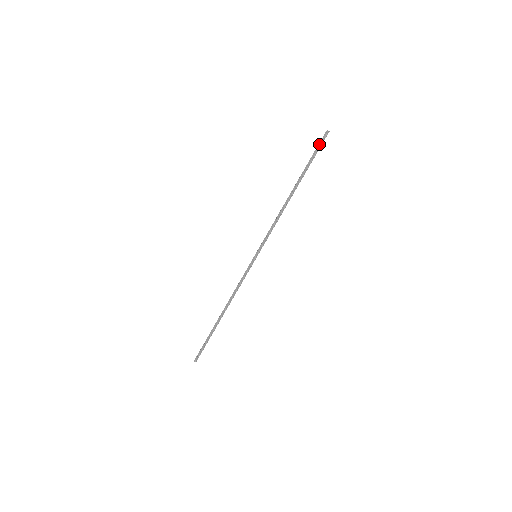
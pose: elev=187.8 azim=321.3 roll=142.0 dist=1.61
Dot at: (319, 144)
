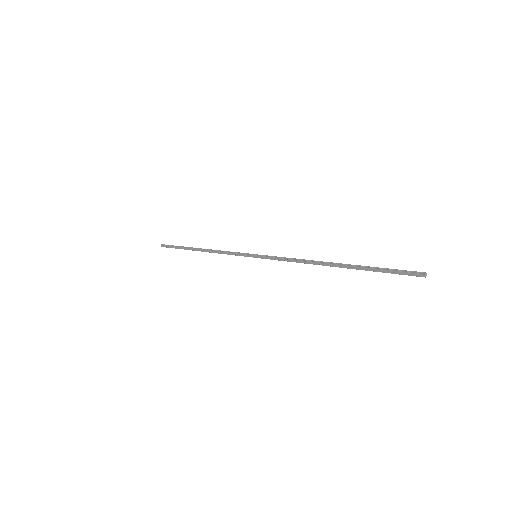
Dot at: (401, 273)
